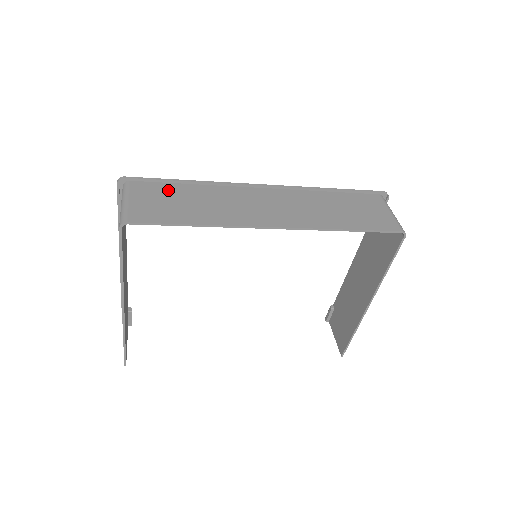
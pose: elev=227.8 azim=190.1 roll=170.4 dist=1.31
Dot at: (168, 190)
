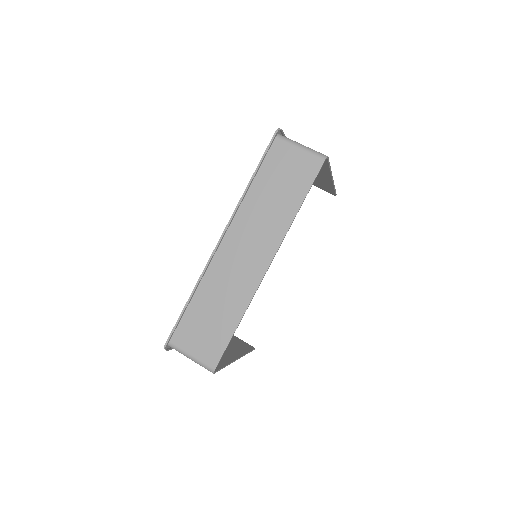
Dot at: (192, 320)
